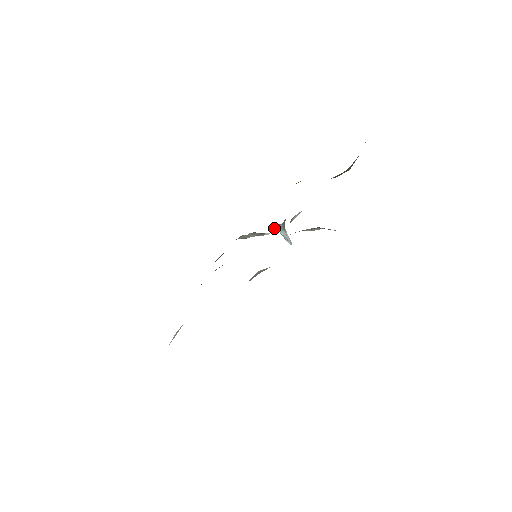
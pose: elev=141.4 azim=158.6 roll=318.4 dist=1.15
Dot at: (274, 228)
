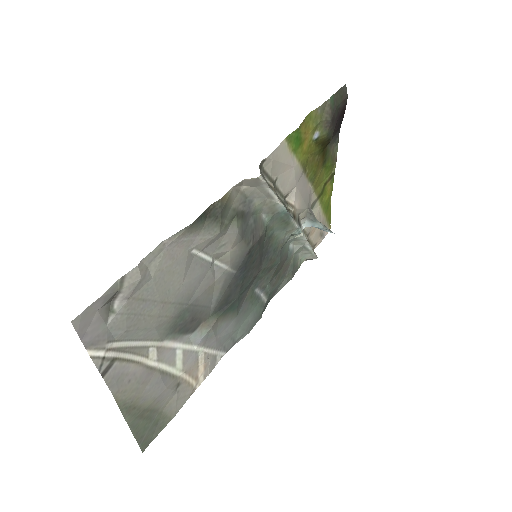
Dot at: (305, 226)
